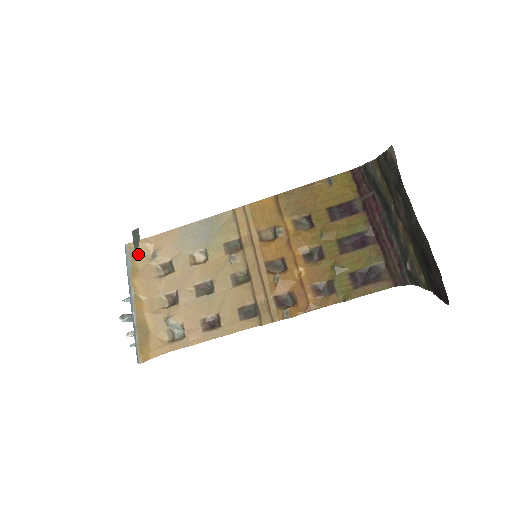
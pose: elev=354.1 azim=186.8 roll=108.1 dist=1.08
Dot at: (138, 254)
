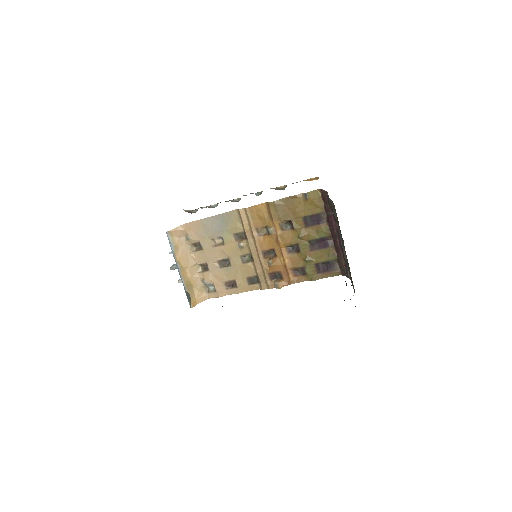
Dot at: (176, 238)
